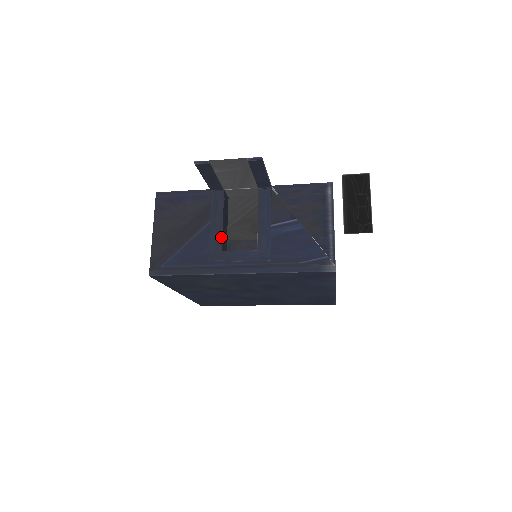
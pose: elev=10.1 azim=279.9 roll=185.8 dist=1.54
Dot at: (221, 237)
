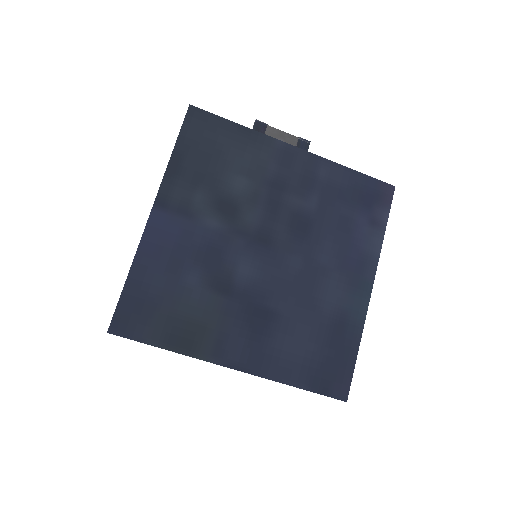
Dot at: occluded
